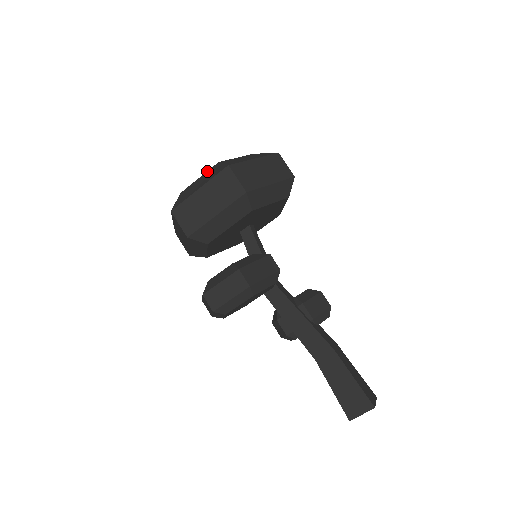
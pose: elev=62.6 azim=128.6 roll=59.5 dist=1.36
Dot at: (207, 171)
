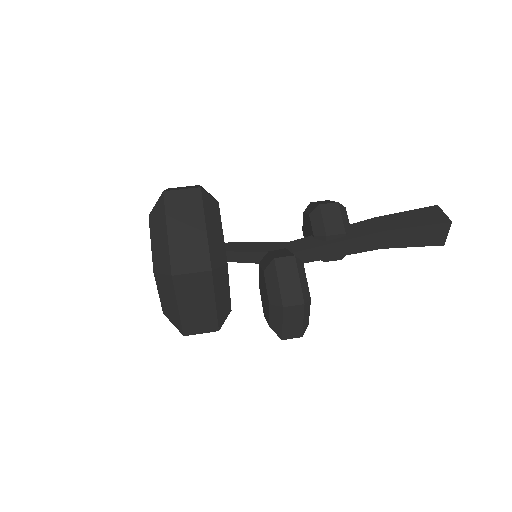
Dot at: occluded
